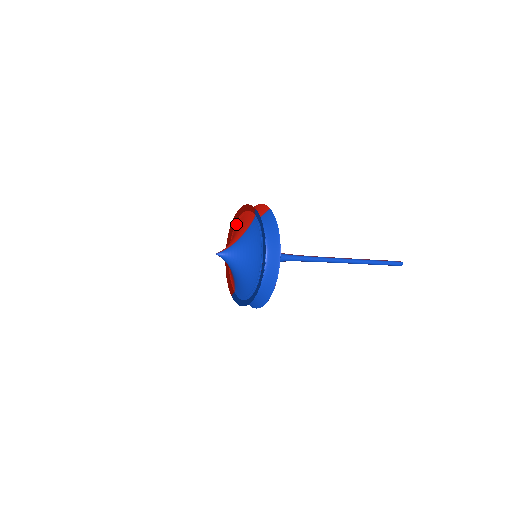
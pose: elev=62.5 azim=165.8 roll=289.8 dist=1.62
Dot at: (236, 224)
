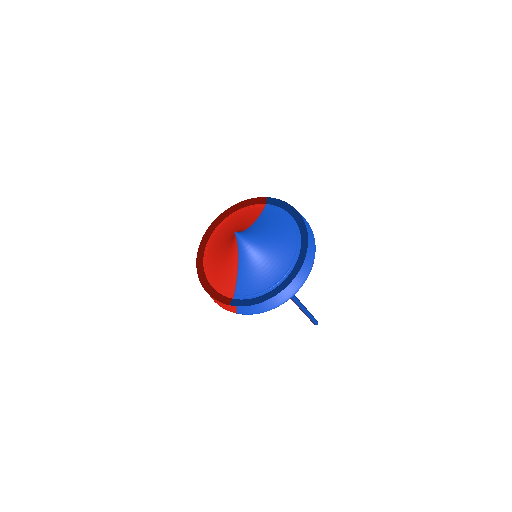
Dot at: (219, 228)
